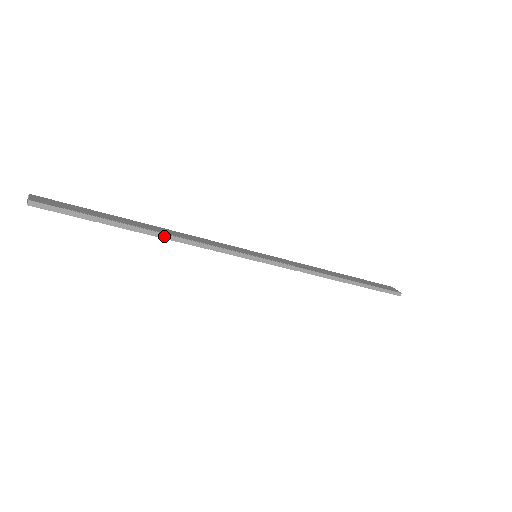
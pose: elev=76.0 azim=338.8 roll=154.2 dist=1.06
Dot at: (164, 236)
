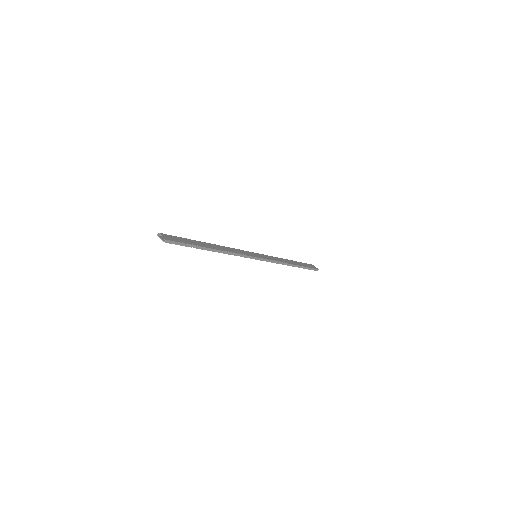
Dot at: (220, 251)
